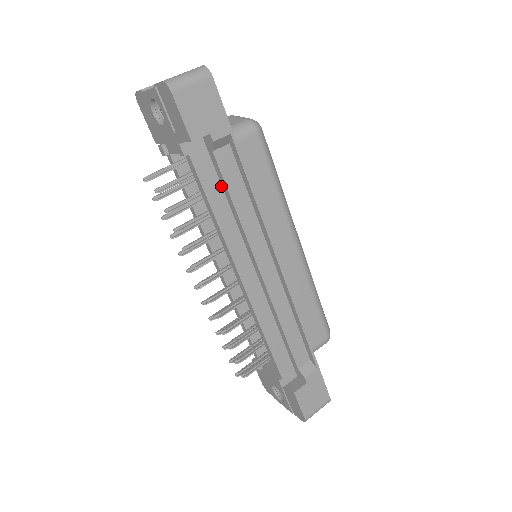
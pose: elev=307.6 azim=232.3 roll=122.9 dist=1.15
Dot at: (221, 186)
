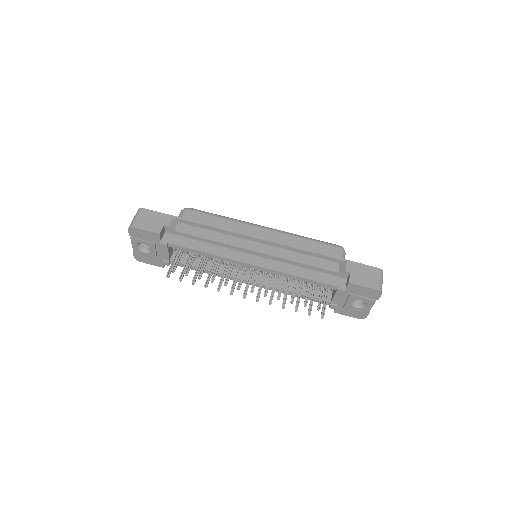
Dot at: (195, 240)
